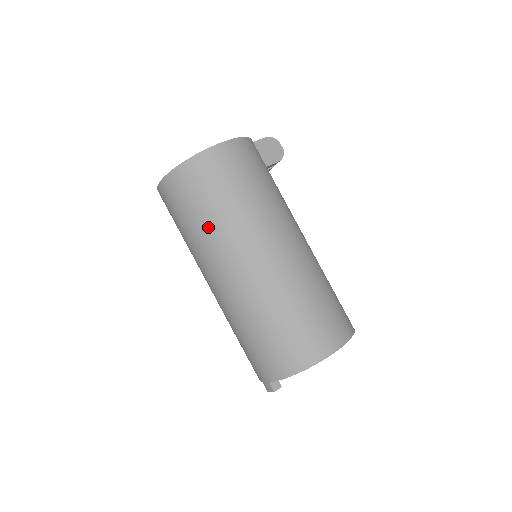
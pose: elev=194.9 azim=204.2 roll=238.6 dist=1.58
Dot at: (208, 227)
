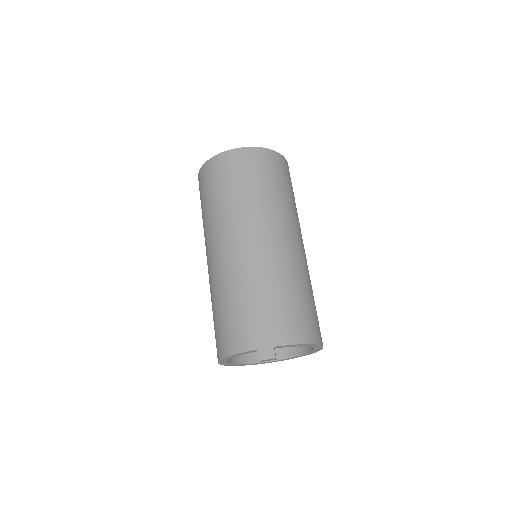
Dot at: (275, 198)
